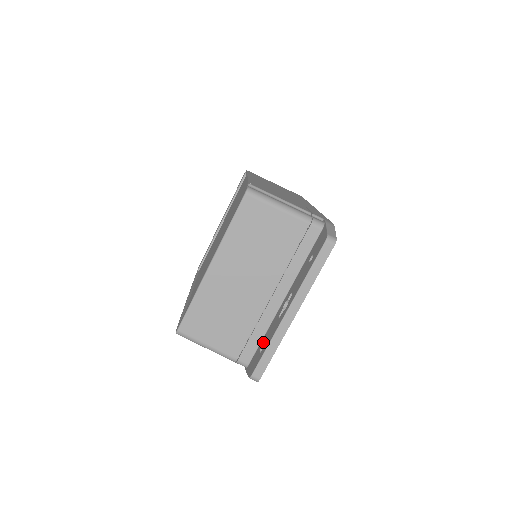
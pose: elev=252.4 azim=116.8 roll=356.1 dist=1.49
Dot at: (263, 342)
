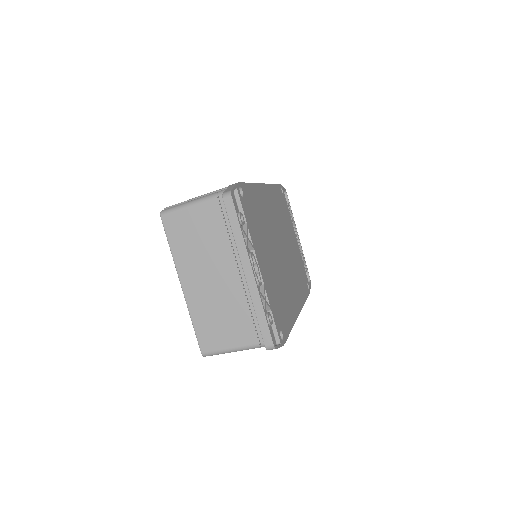
Dot at: occluded
